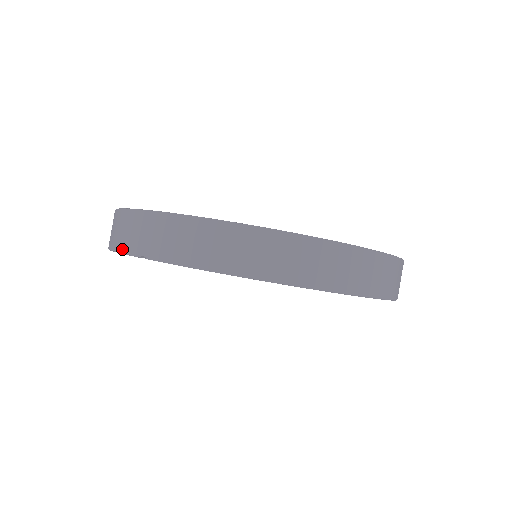
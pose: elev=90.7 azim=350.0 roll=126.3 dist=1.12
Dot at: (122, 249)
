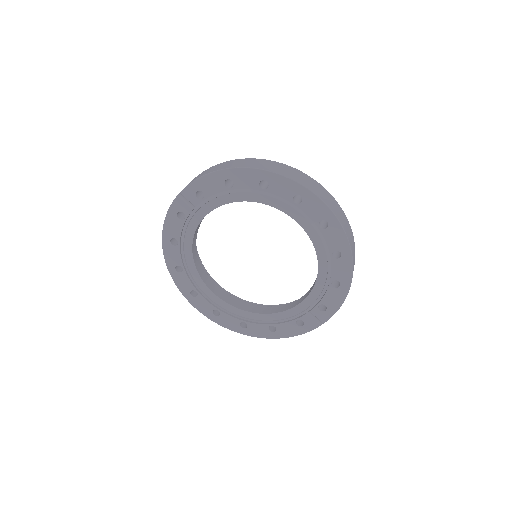
Dot at: (169, 209)
